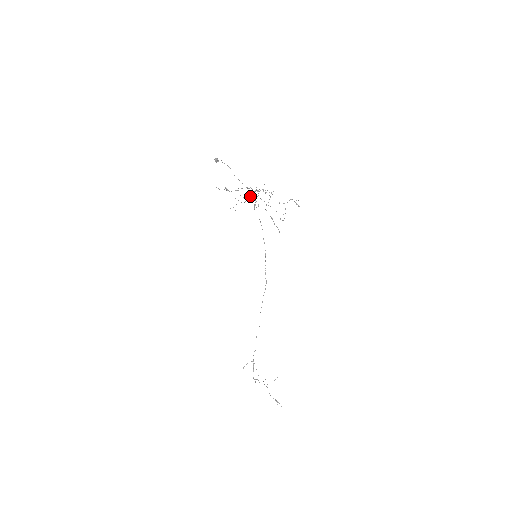
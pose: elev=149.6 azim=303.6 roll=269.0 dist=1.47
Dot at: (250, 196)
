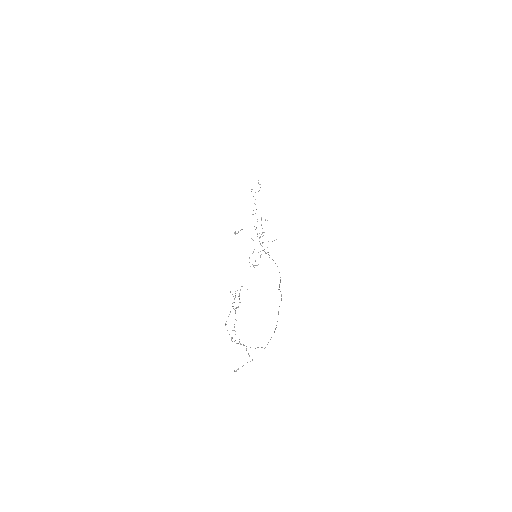
Dot at: (265, 252)
